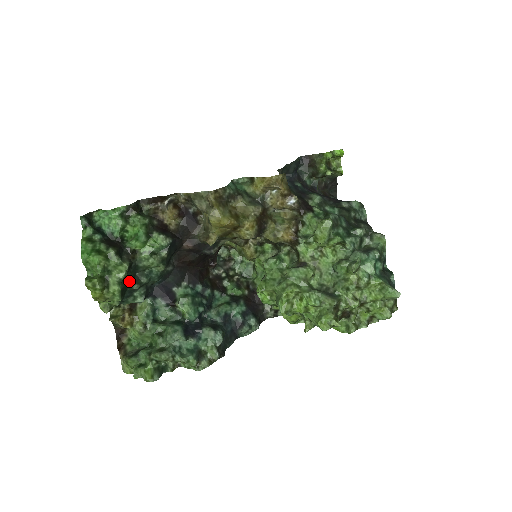
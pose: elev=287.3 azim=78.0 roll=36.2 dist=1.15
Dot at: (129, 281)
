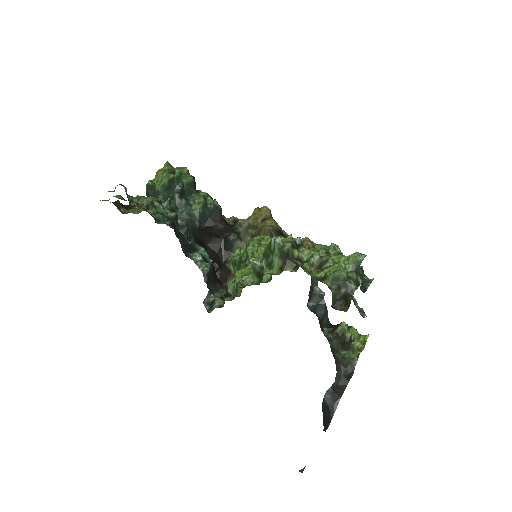
Dot at: (180, 187)
